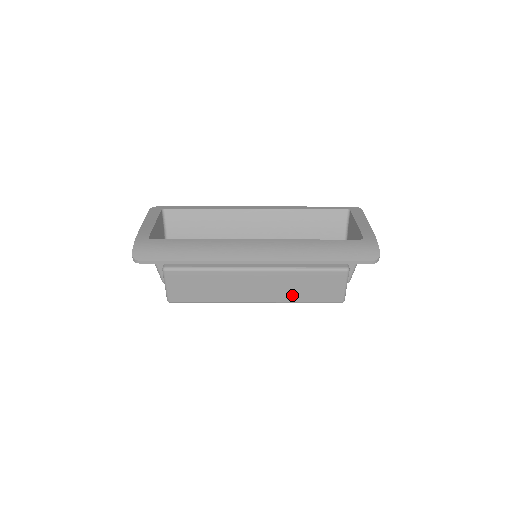
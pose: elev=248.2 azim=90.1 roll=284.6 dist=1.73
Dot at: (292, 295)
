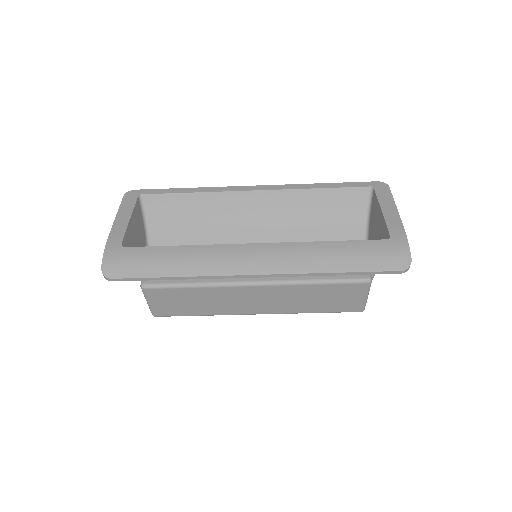
Dot at: (301, 307)
